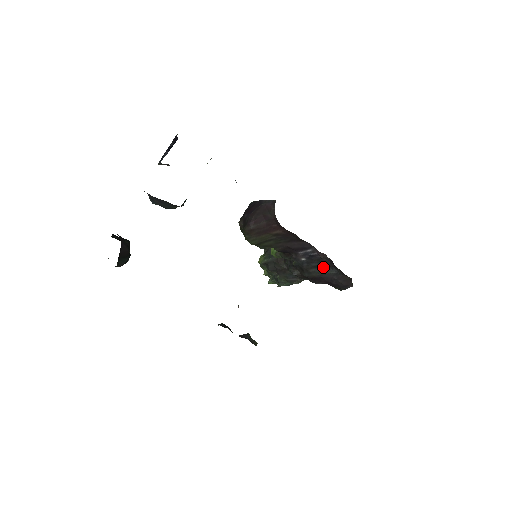
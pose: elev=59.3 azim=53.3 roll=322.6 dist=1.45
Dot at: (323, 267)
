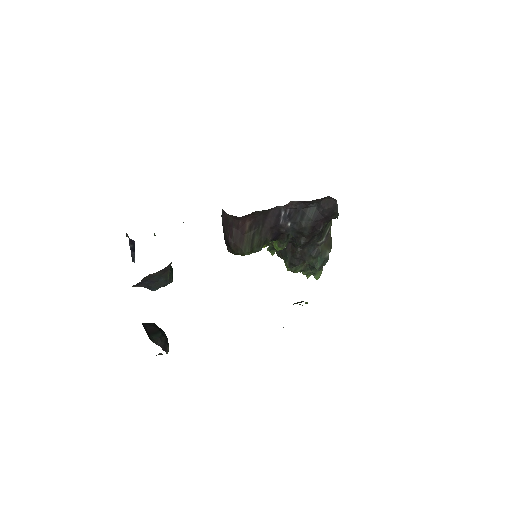
Dot at: (305, 213)
